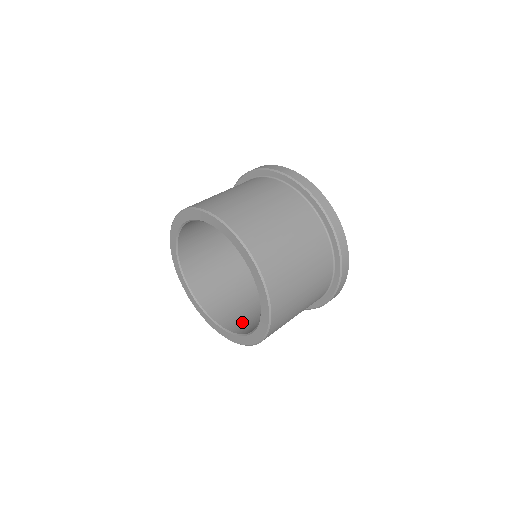
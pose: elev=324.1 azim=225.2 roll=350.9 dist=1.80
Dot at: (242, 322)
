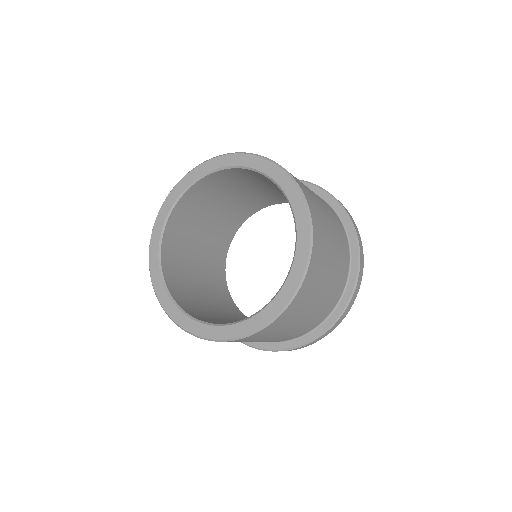
Dot at: occluded
